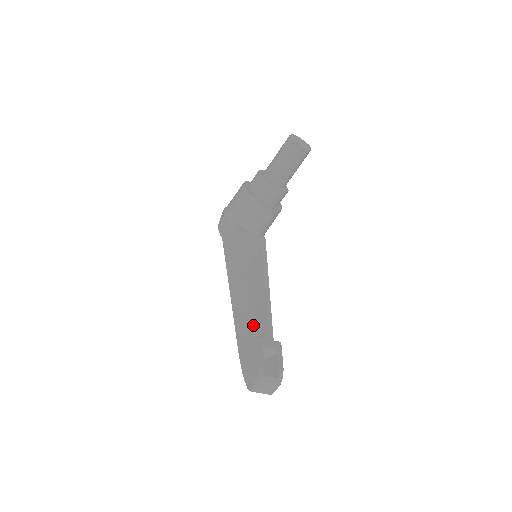
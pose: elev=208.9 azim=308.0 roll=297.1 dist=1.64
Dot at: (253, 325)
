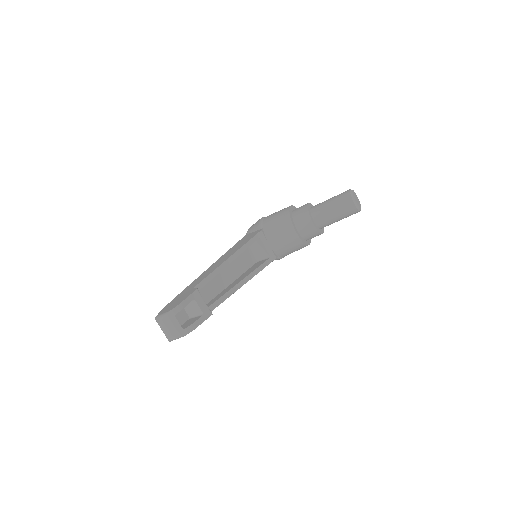
Dot at: (207, 293)
